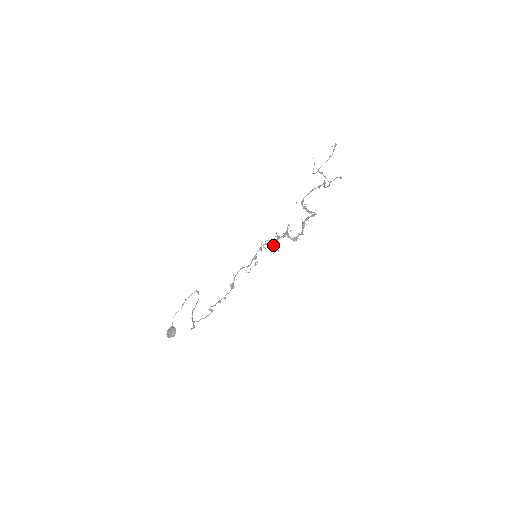
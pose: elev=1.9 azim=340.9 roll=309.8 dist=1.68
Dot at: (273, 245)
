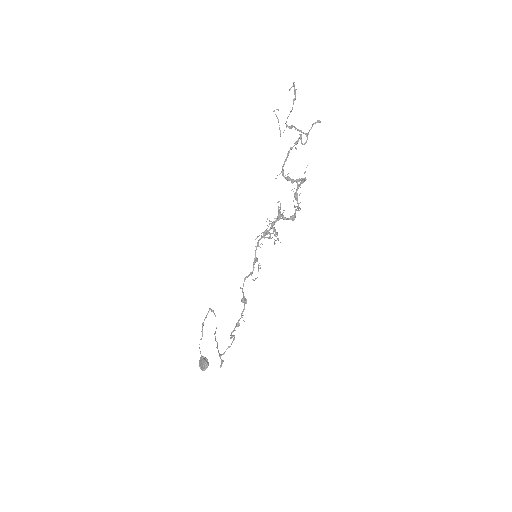
Dot at: (270, 238)
